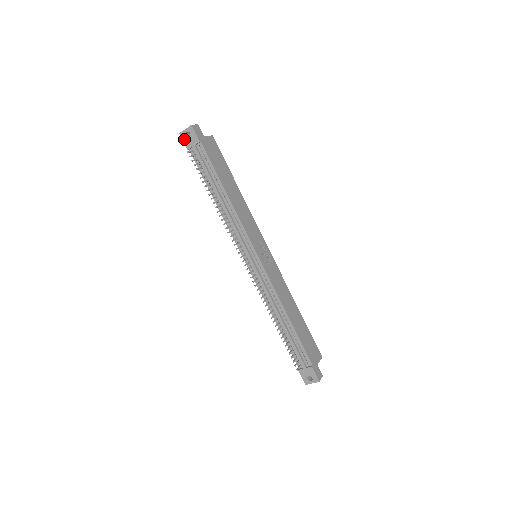
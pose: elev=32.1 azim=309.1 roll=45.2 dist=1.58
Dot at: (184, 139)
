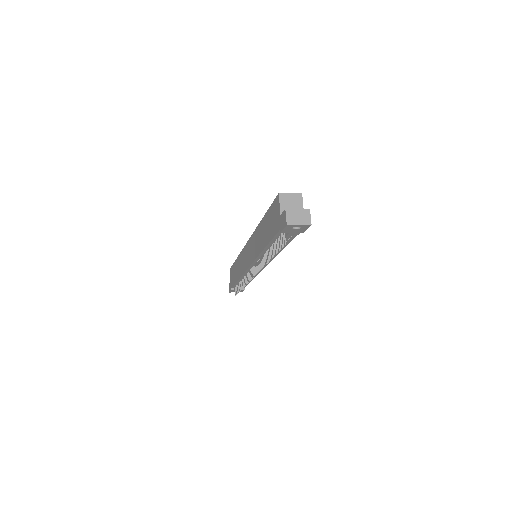
Dot at: (287, 229)
